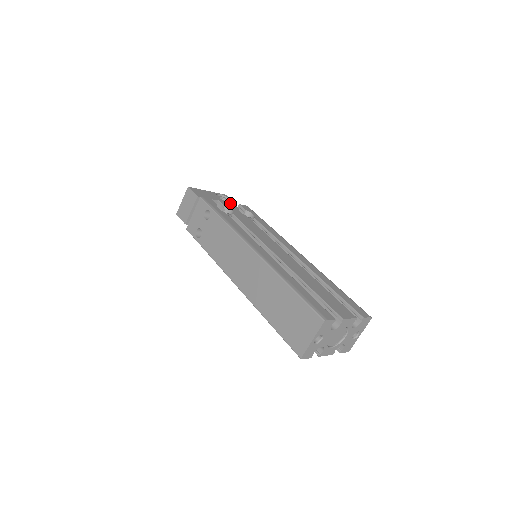
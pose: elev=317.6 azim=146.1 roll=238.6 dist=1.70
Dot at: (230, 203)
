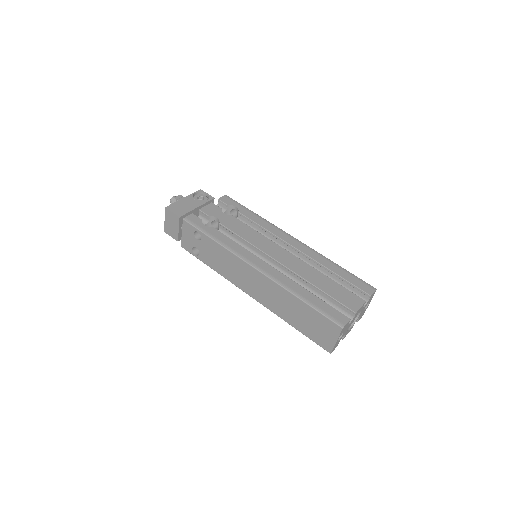
Dot at: (210, 205)
